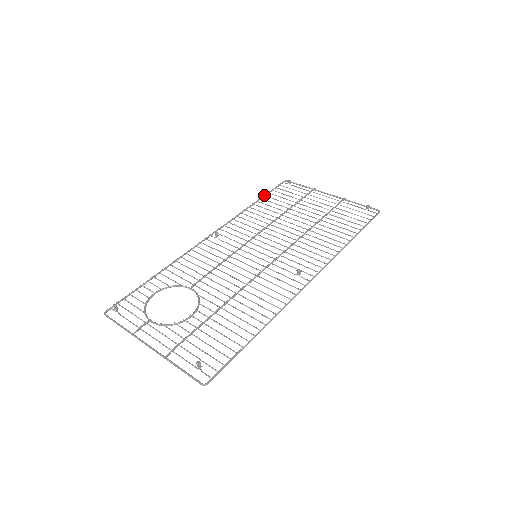
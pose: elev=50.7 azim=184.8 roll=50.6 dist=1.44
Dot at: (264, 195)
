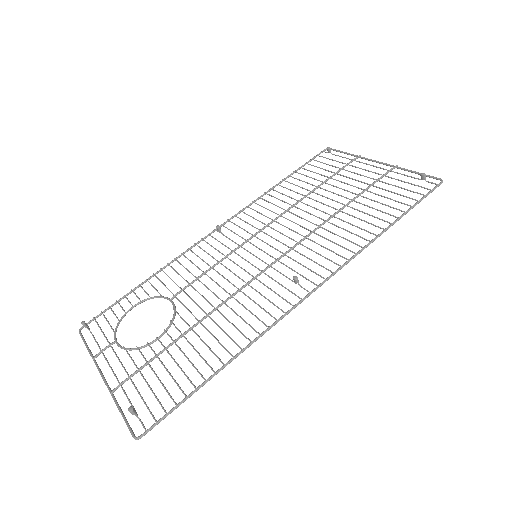
Dot at: (293, 171)
